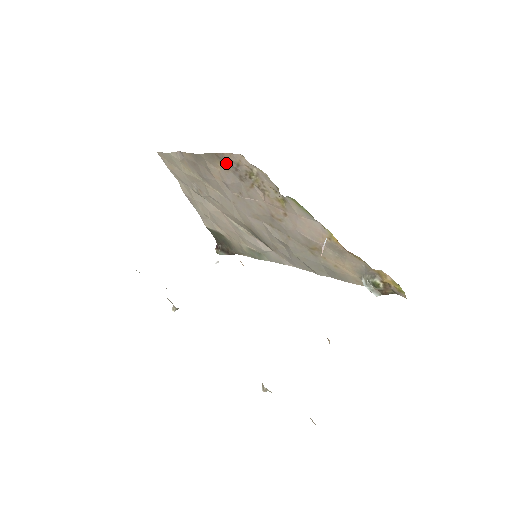
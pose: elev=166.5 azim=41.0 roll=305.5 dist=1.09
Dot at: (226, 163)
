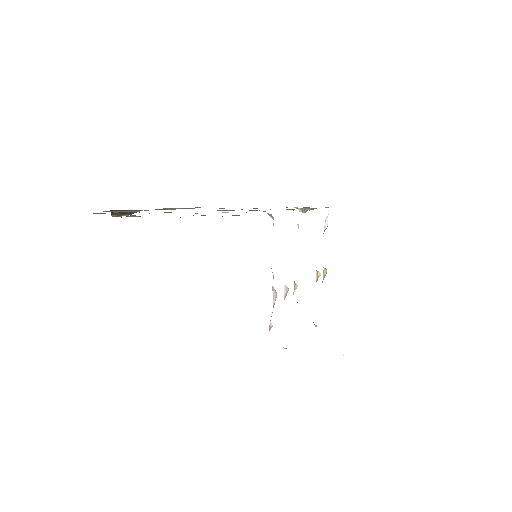
Dot at: occluded
